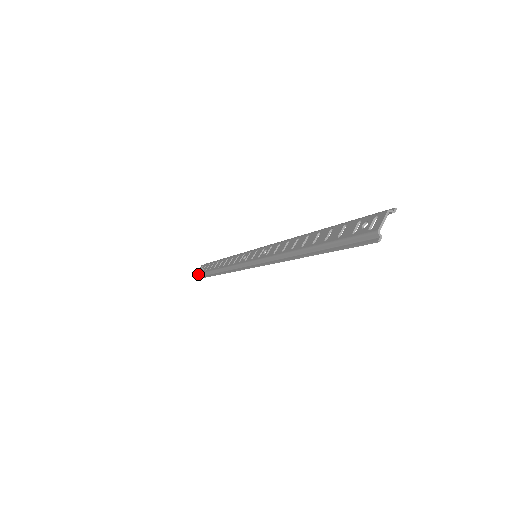
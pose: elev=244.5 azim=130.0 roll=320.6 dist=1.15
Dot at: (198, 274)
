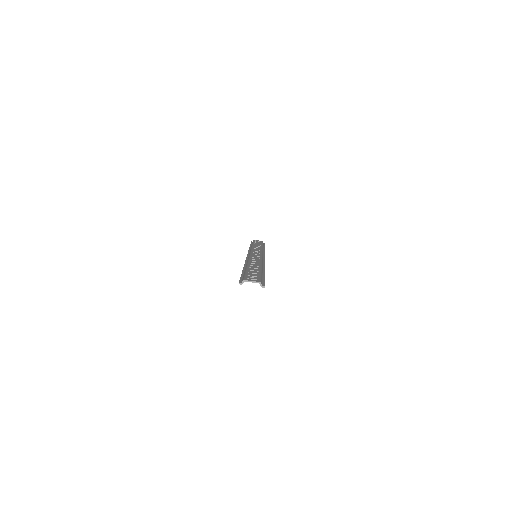
Dot at: (254, 240)
